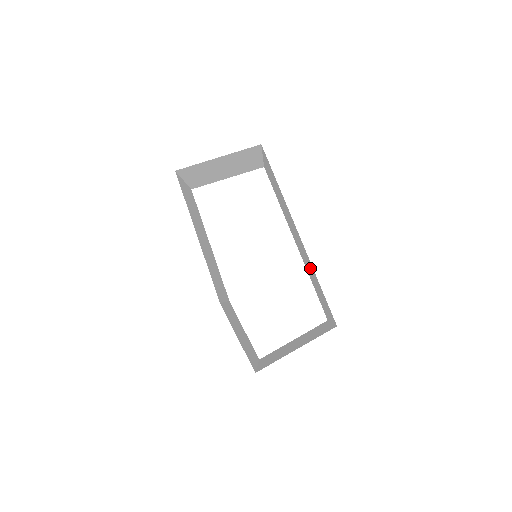
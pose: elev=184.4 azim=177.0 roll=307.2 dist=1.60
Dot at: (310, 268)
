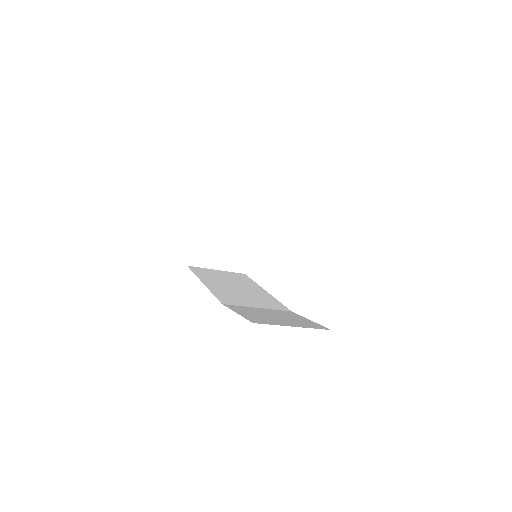
Dot at: occluded
